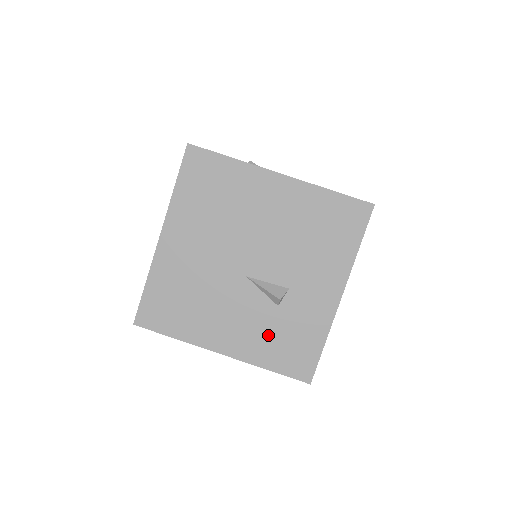
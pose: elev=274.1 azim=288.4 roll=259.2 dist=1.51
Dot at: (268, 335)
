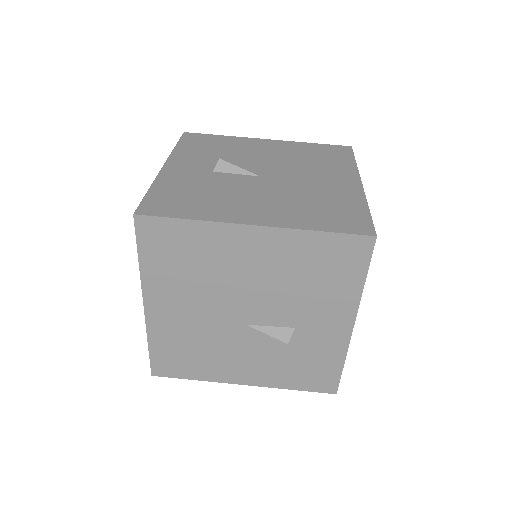
Dot at: (284, 366)
